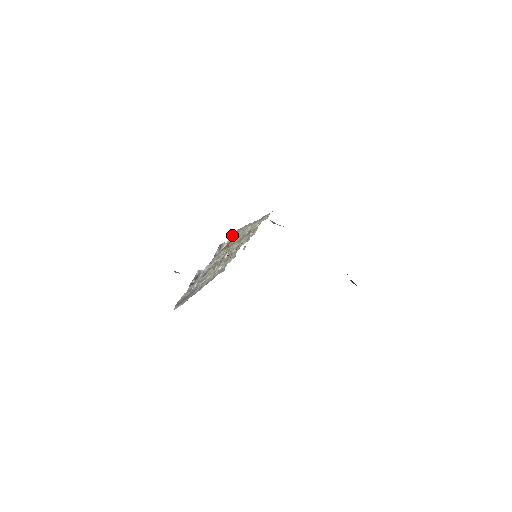
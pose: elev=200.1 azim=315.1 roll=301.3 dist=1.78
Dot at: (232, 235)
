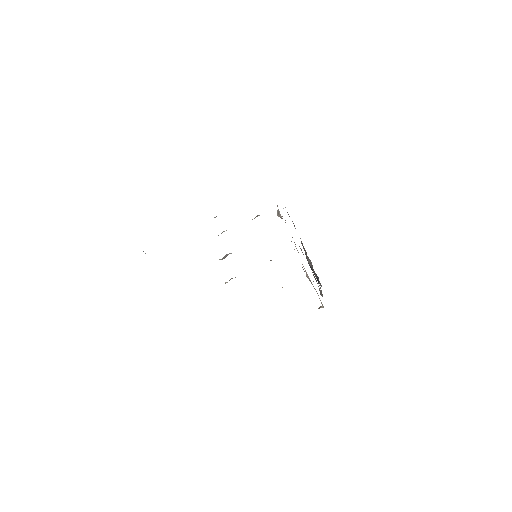
Dot at: occluded
